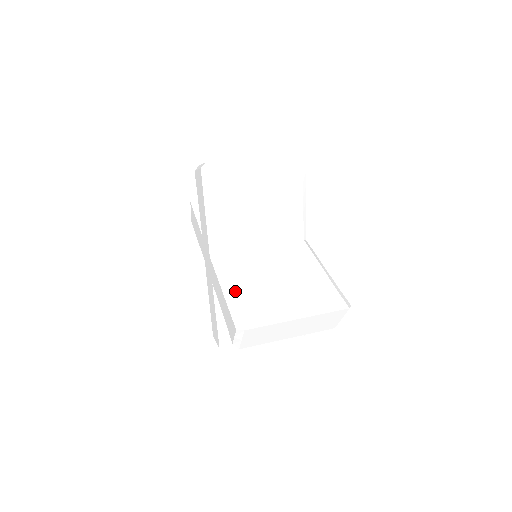
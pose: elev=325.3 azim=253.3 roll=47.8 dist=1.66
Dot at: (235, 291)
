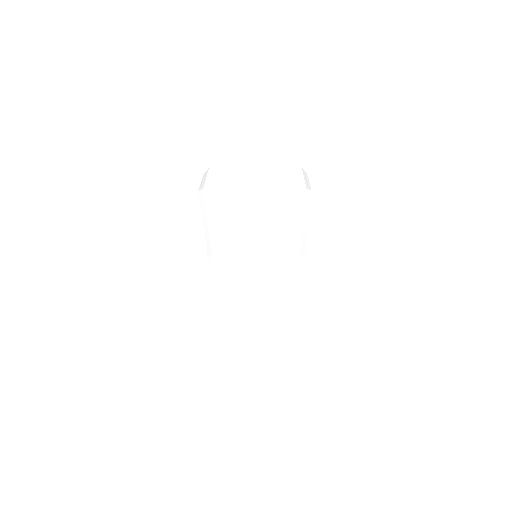
Dot at: (213, 308)
